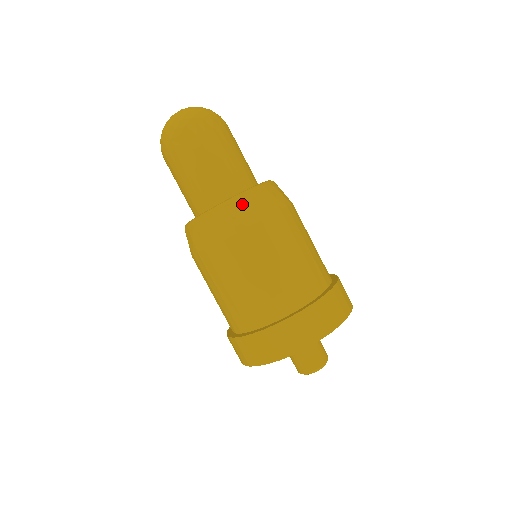
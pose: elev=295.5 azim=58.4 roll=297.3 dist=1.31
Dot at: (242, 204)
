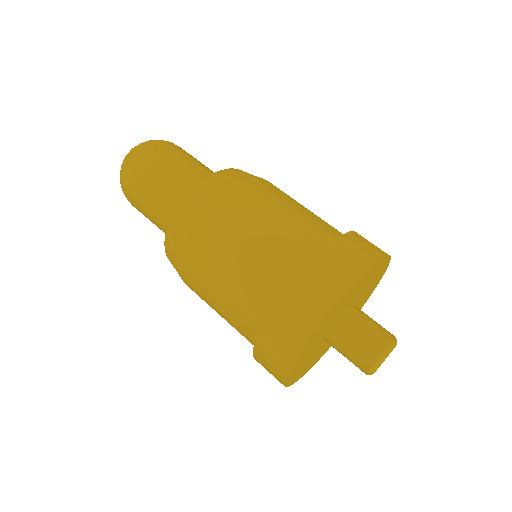
Dot at: (182, 212)
